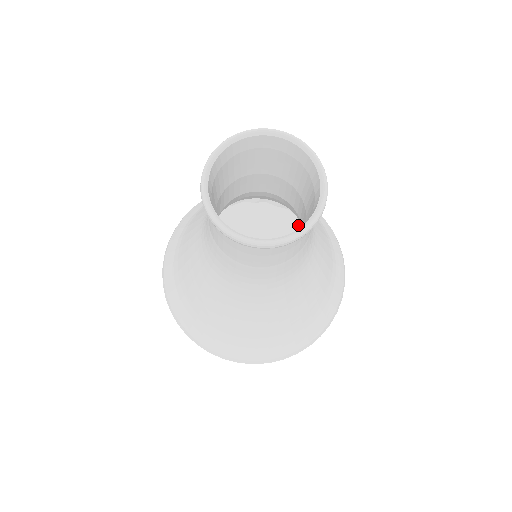
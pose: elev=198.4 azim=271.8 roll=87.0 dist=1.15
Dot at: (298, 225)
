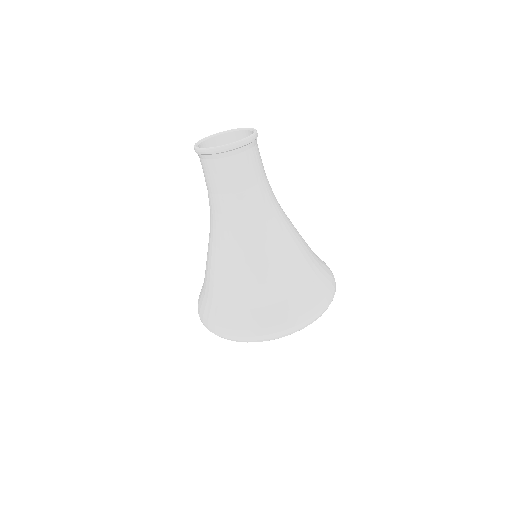
Dot at: occluded
